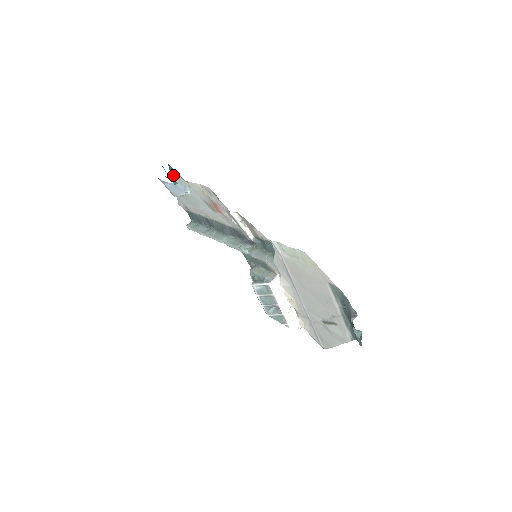
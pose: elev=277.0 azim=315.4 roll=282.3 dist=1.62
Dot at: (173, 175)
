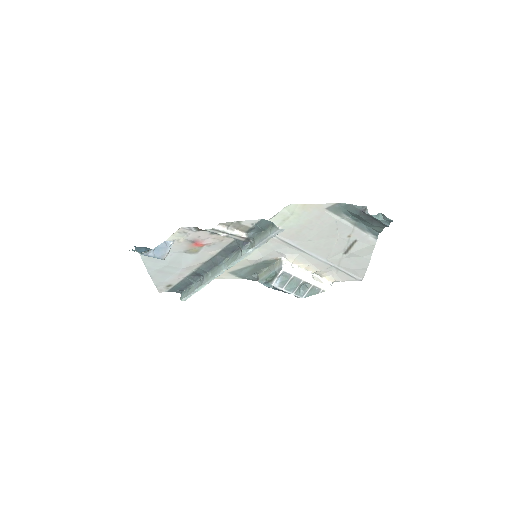
Dot at: (142, 258)
